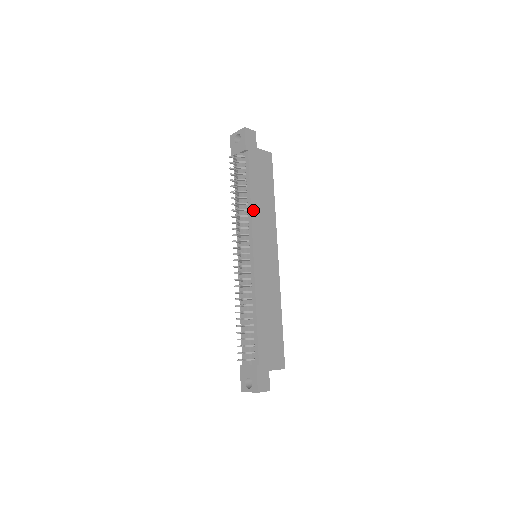
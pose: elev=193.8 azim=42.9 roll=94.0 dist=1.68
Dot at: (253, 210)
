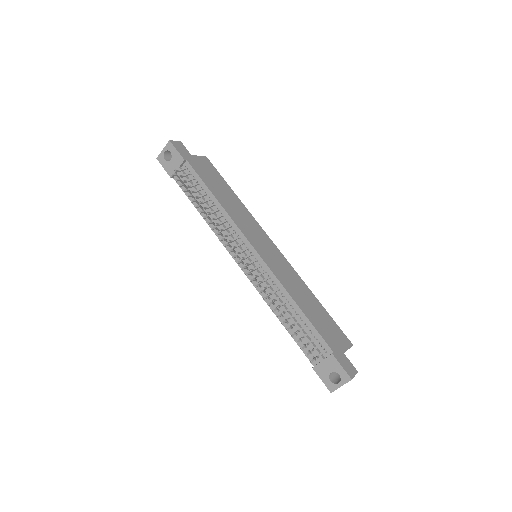
Dot at: (228, 212)
